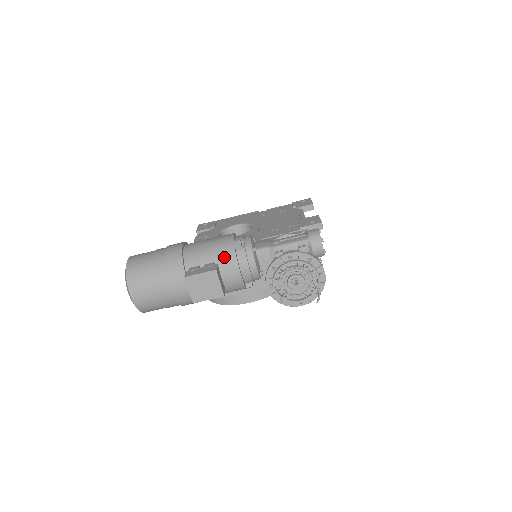
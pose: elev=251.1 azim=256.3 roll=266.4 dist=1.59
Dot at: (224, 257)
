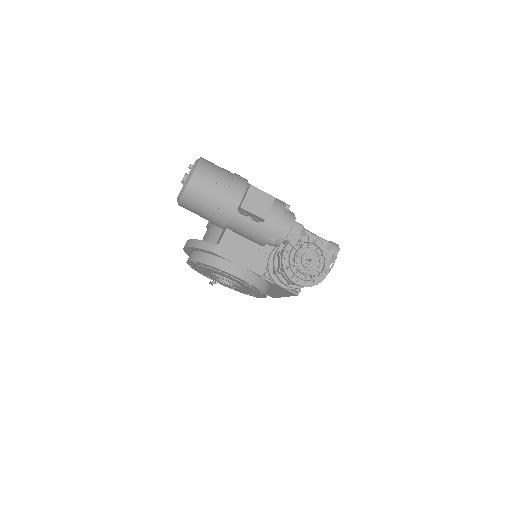
Dot at: (277, 203)
